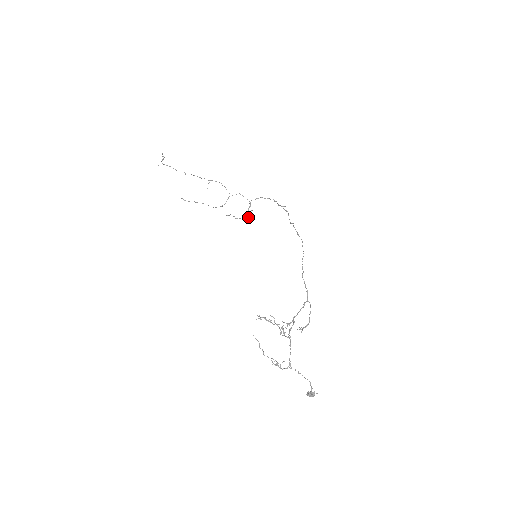
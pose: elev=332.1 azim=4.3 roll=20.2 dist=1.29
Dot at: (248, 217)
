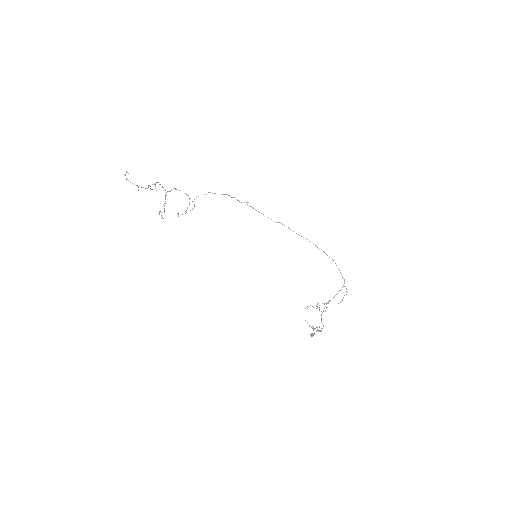
Dot at: occluded
